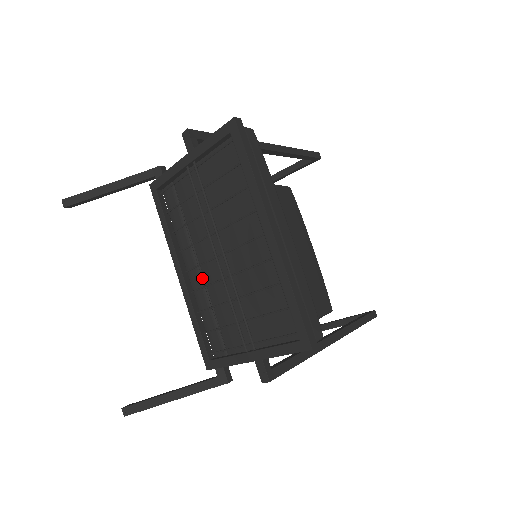
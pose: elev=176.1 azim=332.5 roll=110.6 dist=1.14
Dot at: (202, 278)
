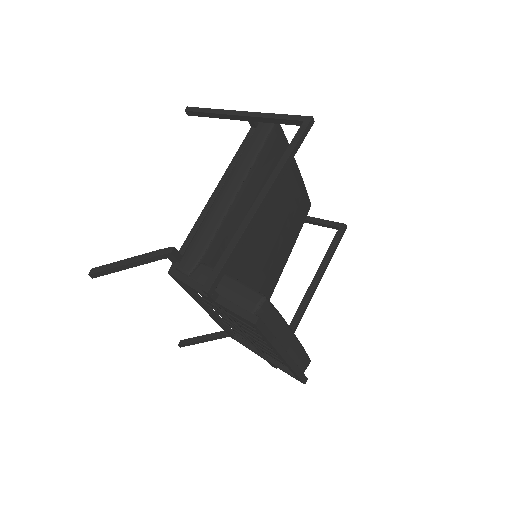
Dot at: occluded
